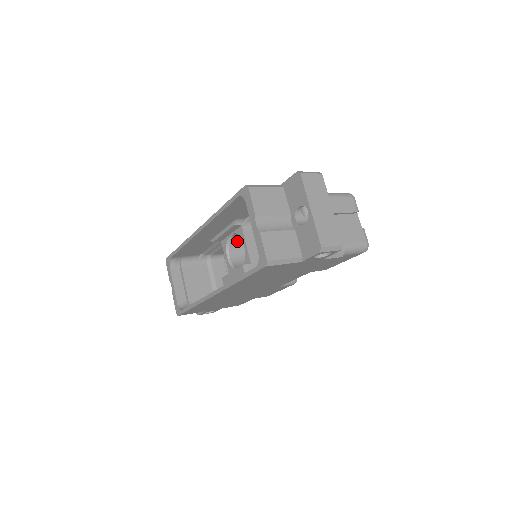
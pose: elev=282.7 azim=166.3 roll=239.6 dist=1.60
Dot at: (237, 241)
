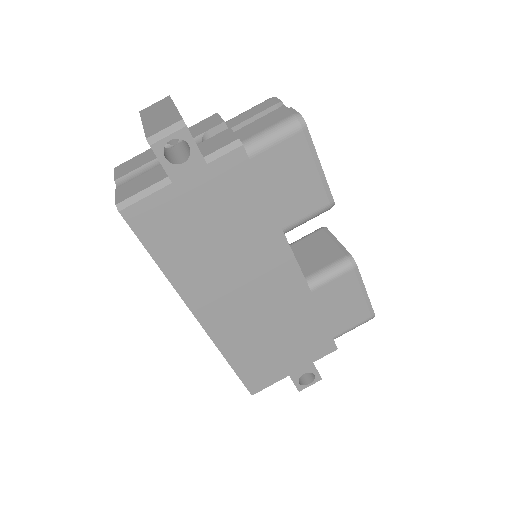
Dot at: occluded
